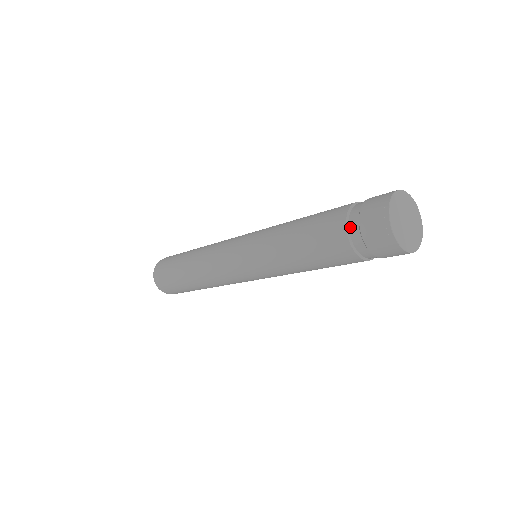
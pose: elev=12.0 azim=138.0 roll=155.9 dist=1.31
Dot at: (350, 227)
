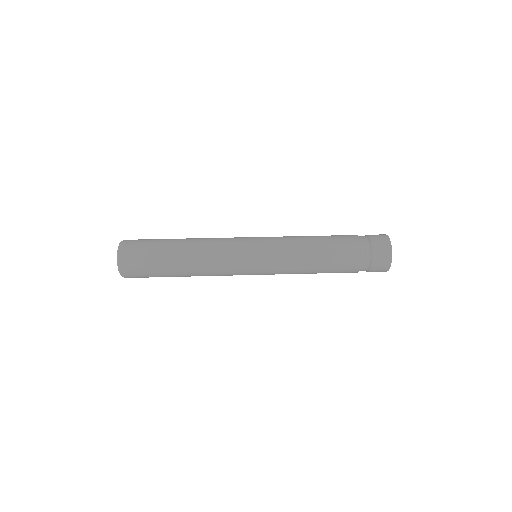
Dot at: (363, 269)
